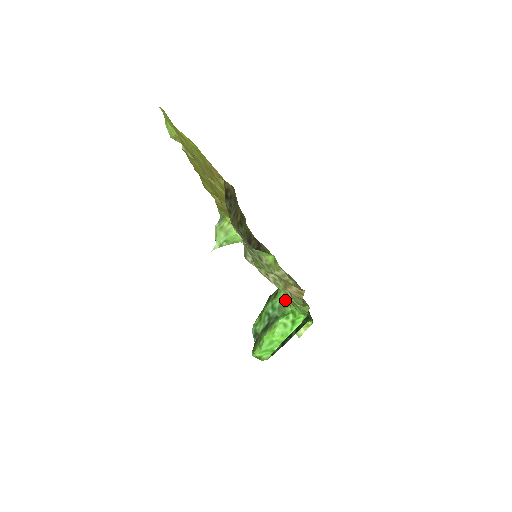
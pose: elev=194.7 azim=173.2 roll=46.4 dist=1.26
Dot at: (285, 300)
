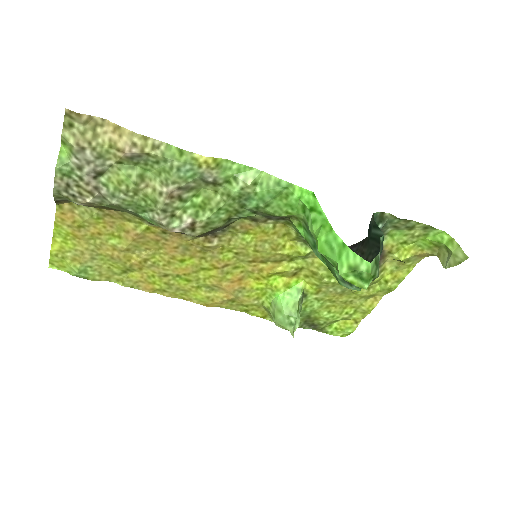
Dot at: (303, 225)
